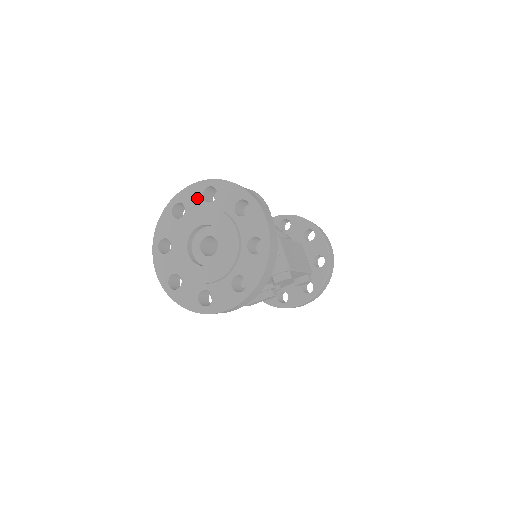
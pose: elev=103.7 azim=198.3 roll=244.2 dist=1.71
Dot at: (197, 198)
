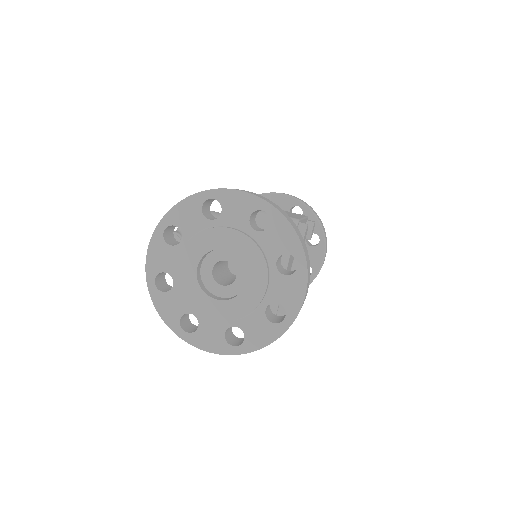
Dot at: (166, 252)
